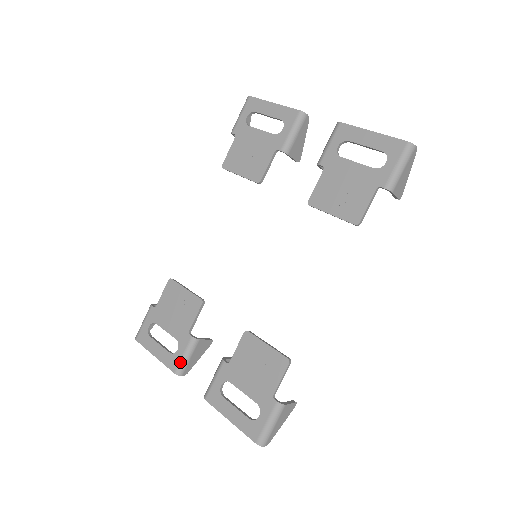
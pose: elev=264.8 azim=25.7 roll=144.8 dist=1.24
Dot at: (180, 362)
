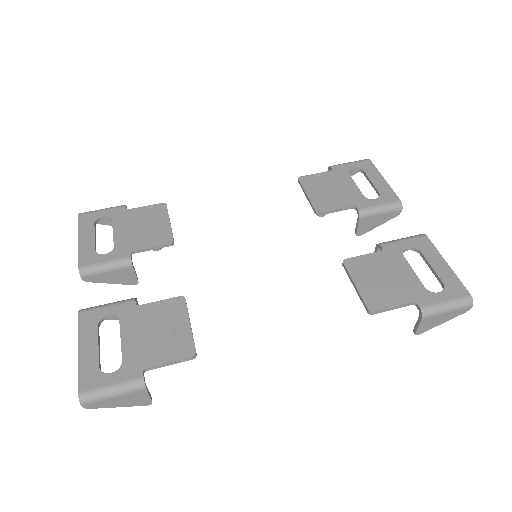
Dot at: (95, 264)
